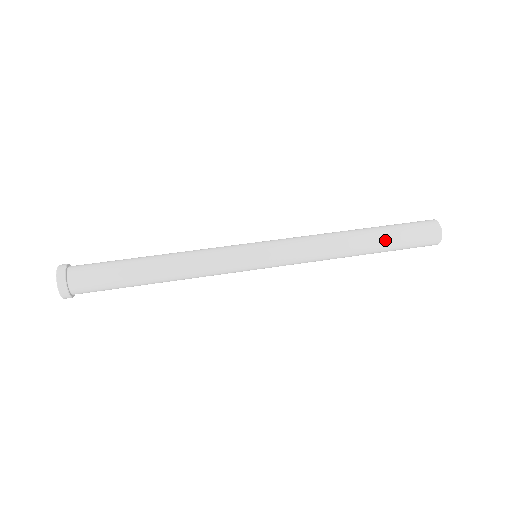
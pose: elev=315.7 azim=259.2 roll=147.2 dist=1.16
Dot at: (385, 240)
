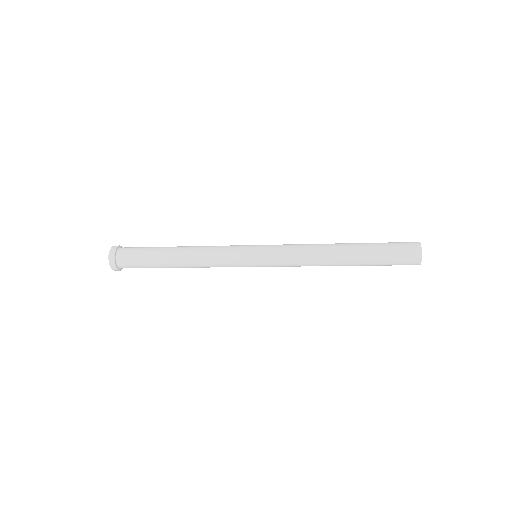
Dot at: (366, 253)
